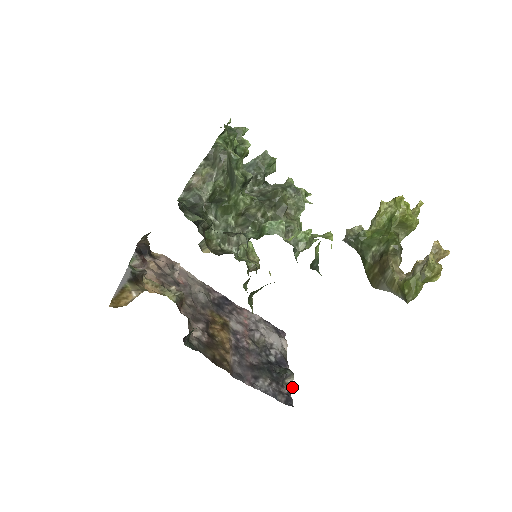
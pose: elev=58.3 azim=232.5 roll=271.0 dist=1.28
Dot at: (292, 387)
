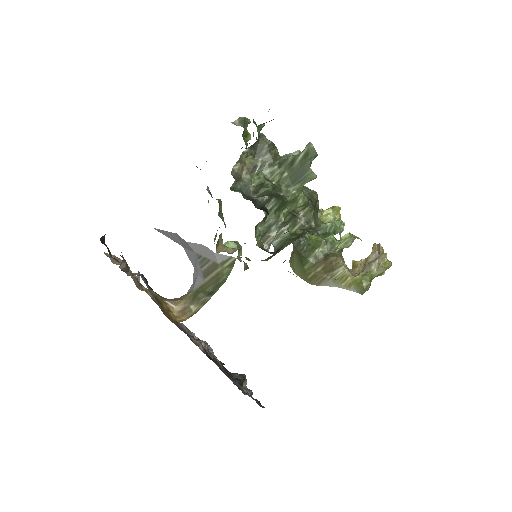
Dot at: (251, 390)
